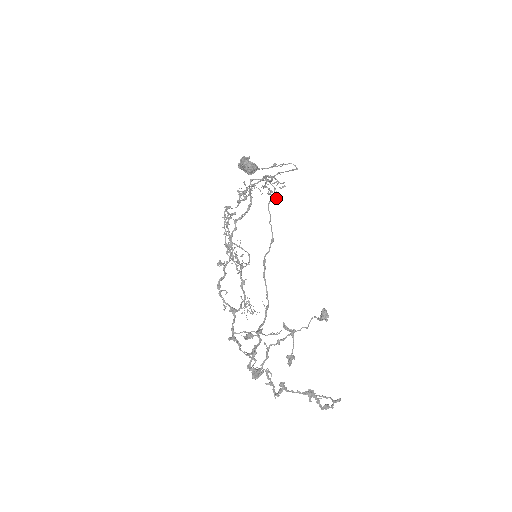
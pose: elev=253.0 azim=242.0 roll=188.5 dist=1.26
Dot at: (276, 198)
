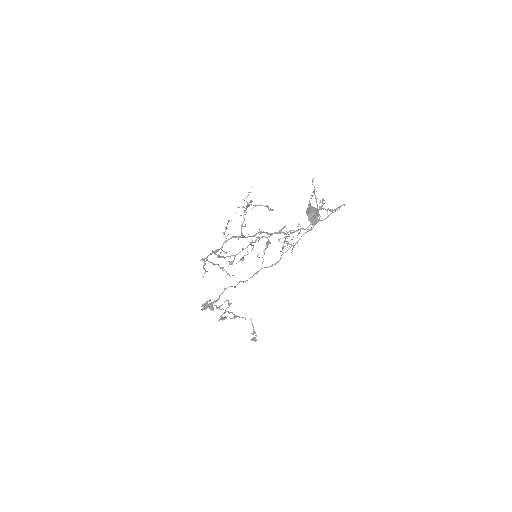
Dot at: occluded
